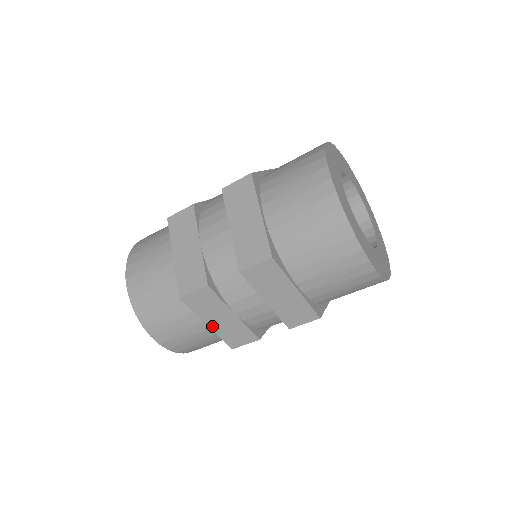
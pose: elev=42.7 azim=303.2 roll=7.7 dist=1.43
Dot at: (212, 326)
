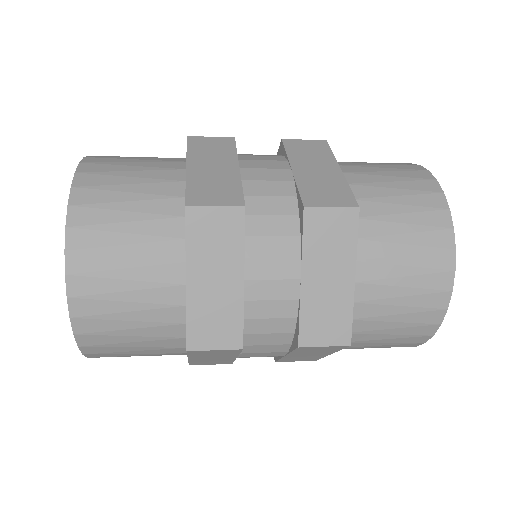
Dot at: (193, 359)
